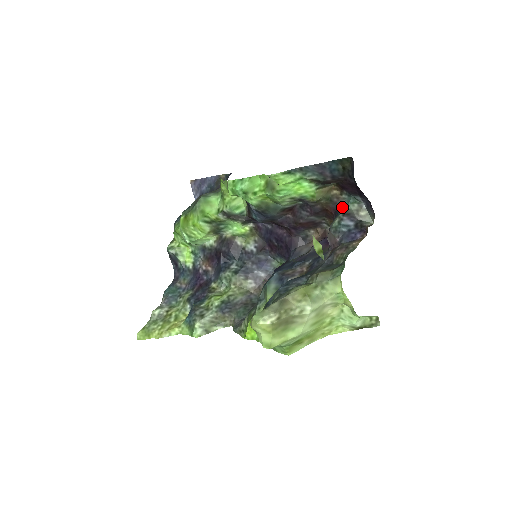
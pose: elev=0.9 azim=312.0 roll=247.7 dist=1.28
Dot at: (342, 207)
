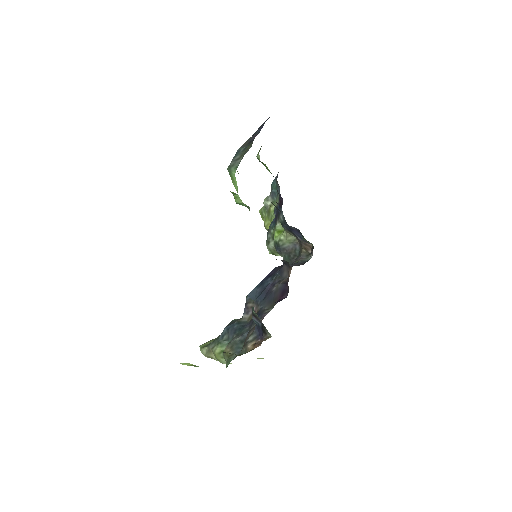
Dot at: occluded
